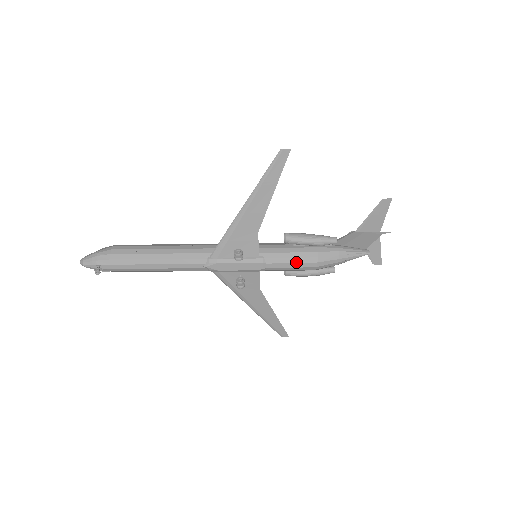
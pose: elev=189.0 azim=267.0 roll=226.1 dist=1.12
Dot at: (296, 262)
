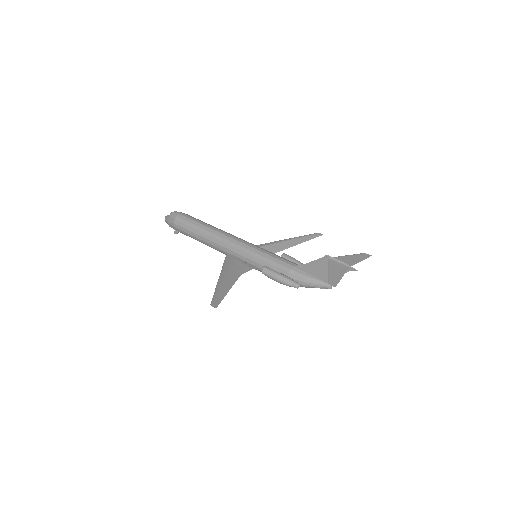
Dot at: occluded
